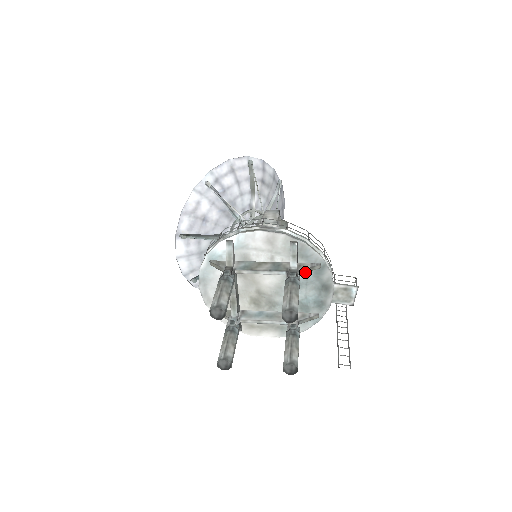
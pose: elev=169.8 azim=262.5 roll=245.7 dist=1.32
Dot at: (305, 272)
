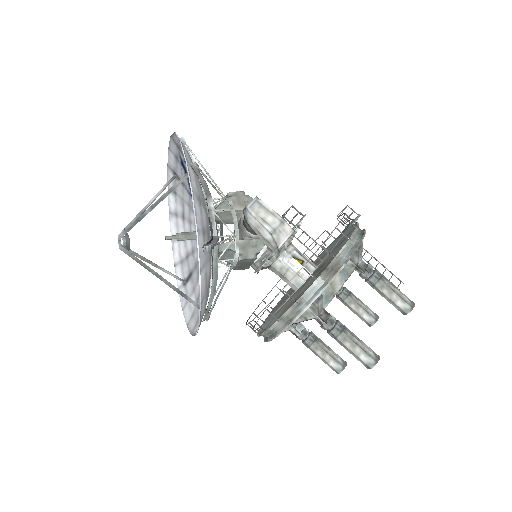
Dot at: occluded
